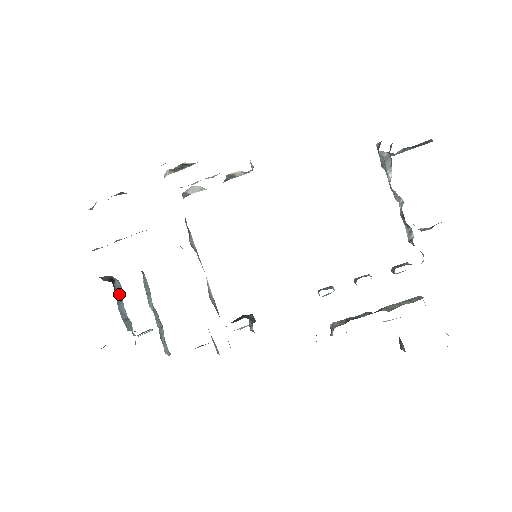
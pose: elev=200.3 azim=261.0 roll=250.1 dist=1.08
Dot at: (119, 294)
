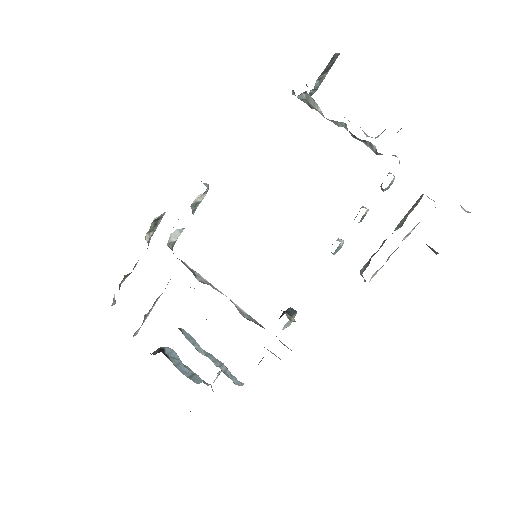
Dot at: (174, 358)
